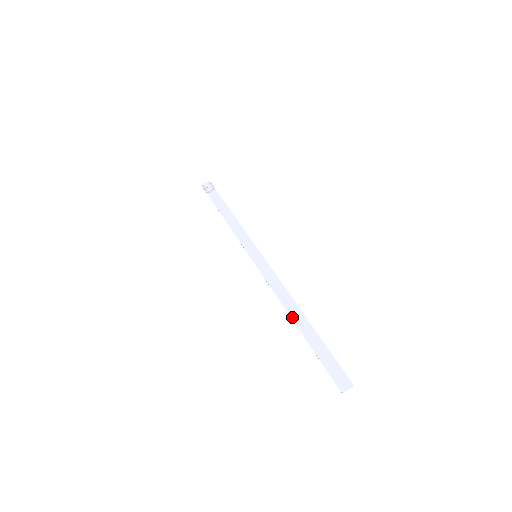
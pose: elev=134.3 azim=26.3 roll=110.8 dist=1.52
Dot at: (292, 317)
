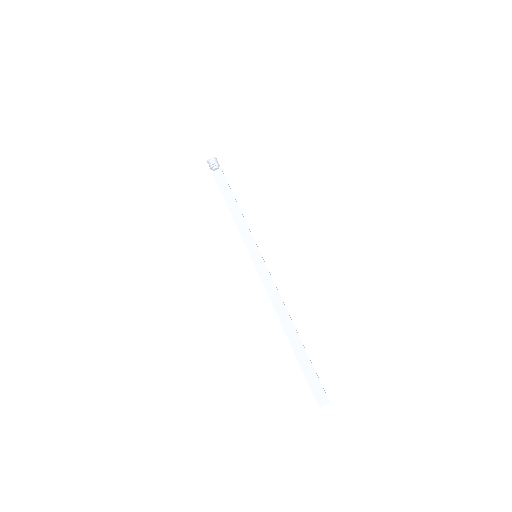
Dot at: (284, 328)
